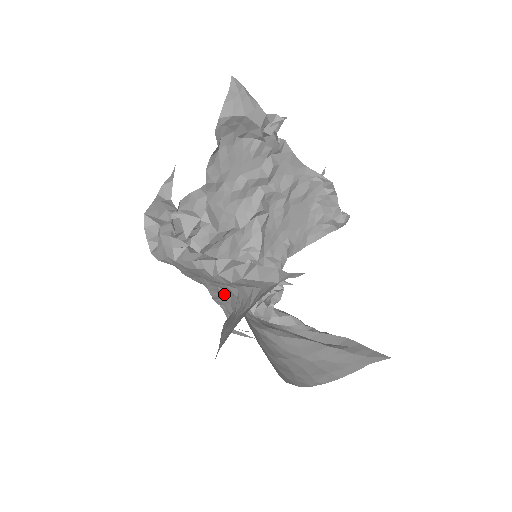
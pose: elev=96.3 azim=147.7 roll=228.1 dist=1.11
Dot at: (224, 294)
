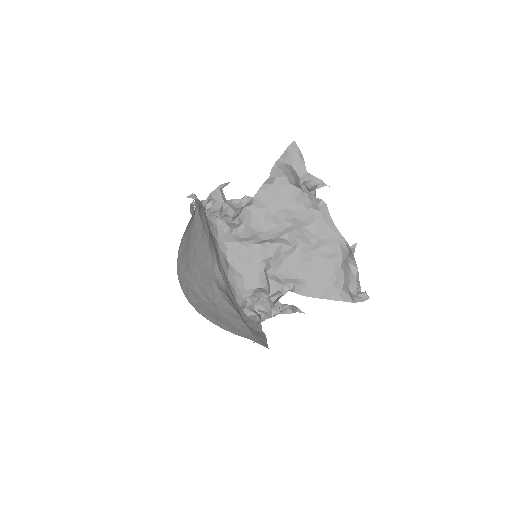
Dot at: occluded
